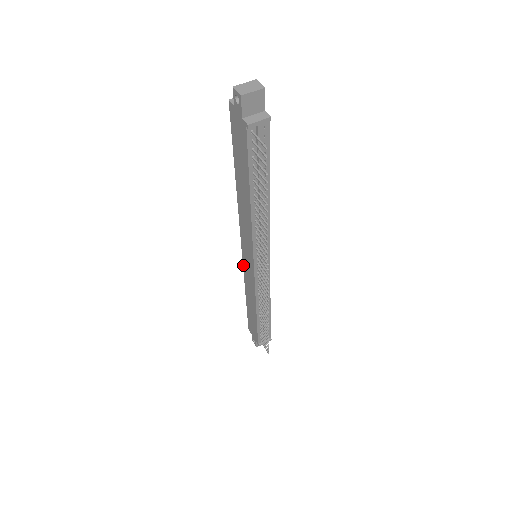
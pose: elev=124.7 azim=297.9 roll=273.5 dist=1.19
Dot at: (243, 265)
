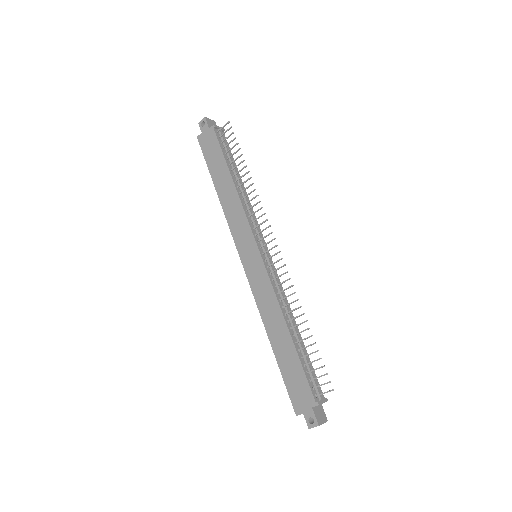
Dot at: (249, 283)
